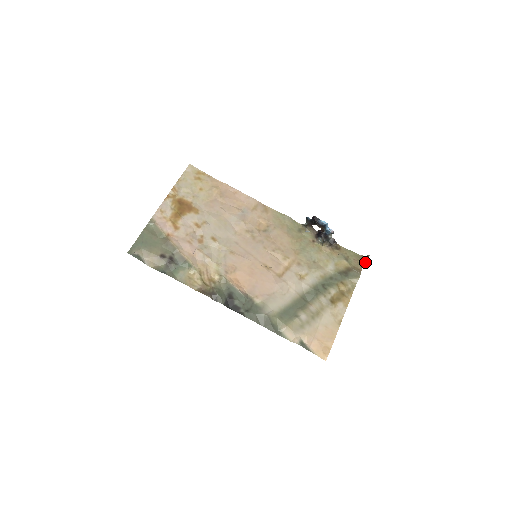
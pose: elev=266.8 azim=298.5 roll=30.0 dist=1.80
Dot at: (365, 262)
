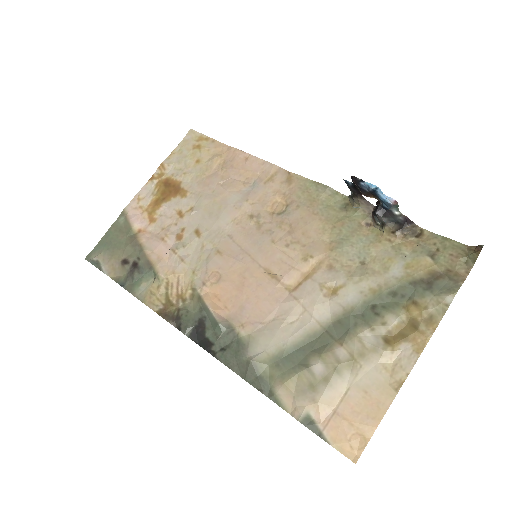
Dot at: (475, 259)
